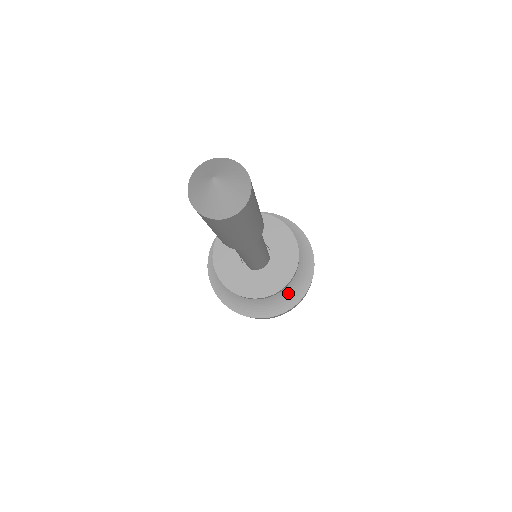
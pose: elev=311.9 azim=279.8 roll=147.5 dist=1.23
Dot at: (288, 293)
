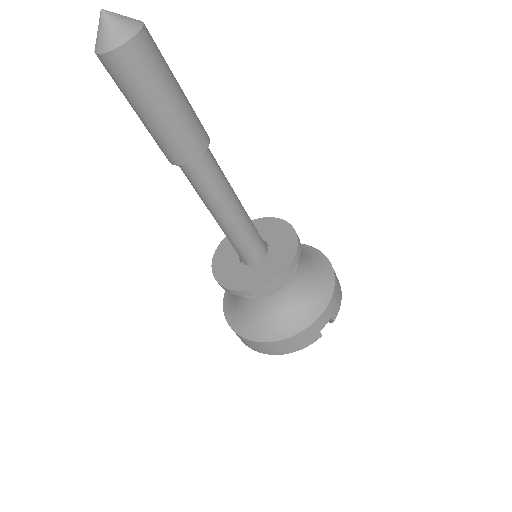
Dot at: (278, 321)
